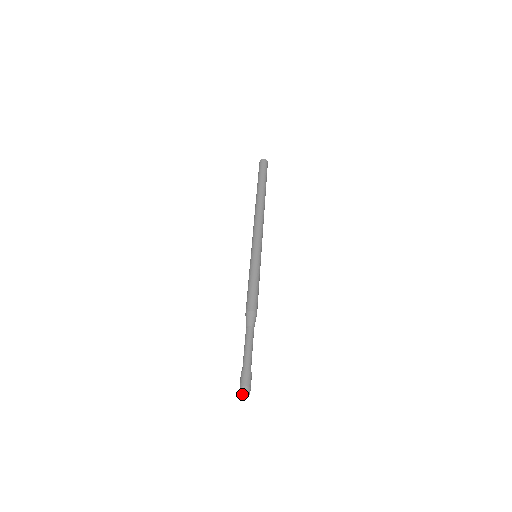
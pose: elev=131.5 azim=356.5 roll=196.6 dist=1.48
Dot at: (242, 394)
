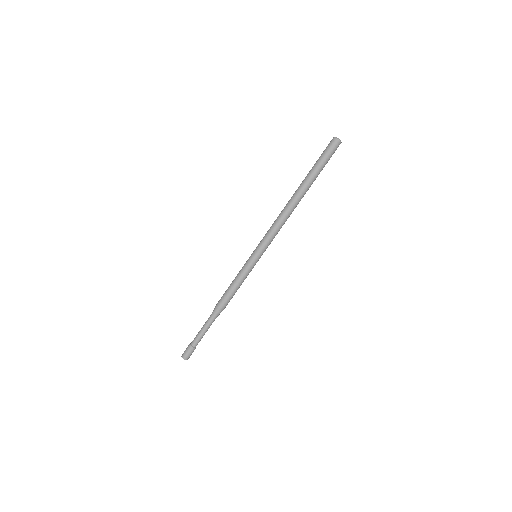
Dot at: (183, 357)
